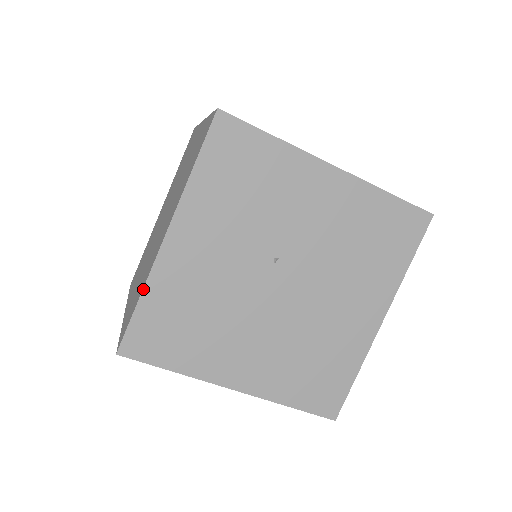
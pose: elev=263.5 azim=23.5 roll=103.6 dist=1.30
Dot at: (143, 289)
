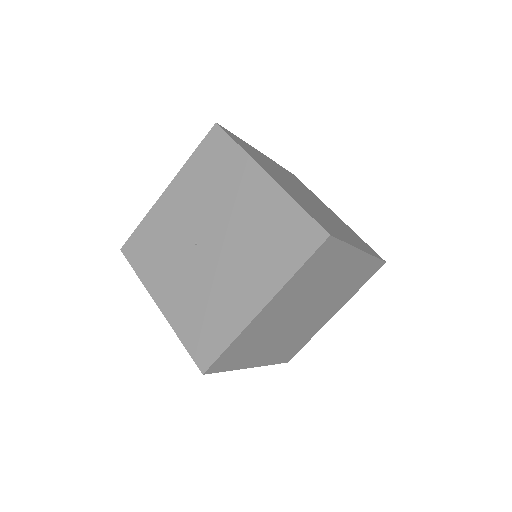
Dot at: (177, 335)
